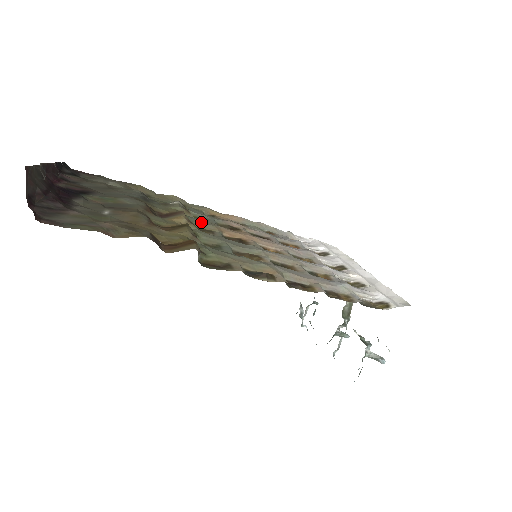
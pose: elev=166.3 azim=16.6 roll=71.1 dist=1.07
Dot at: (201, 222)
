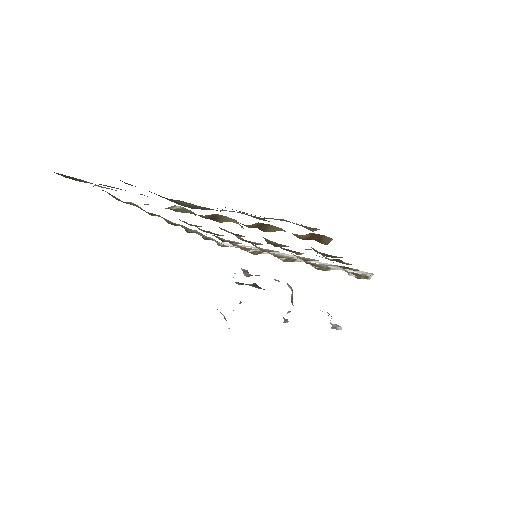
Dot at: occluded
